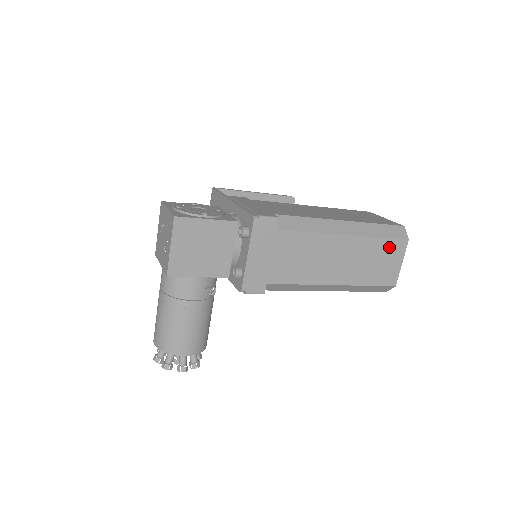
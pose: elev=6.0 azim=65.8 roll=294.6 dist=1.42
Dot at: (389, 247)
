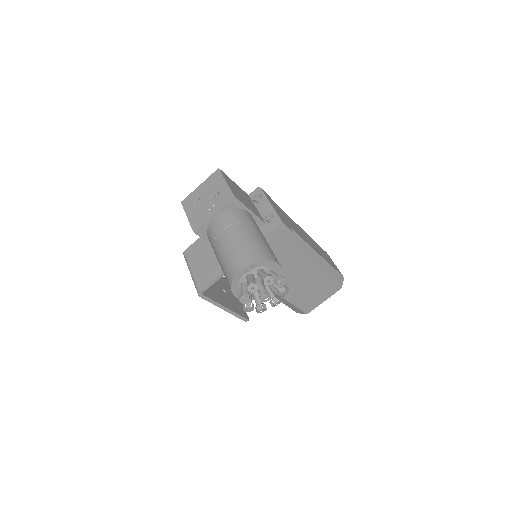
Dot at: (323, 251)
